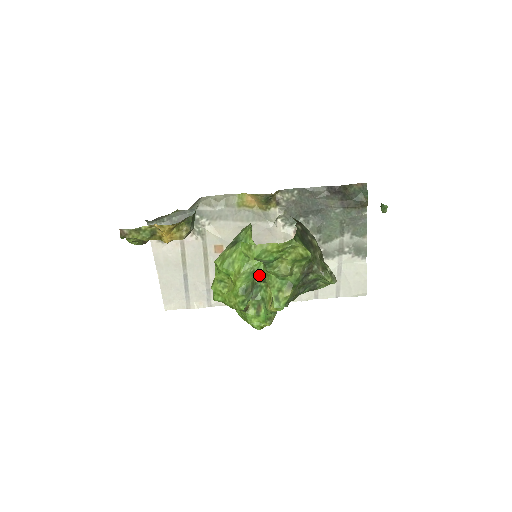
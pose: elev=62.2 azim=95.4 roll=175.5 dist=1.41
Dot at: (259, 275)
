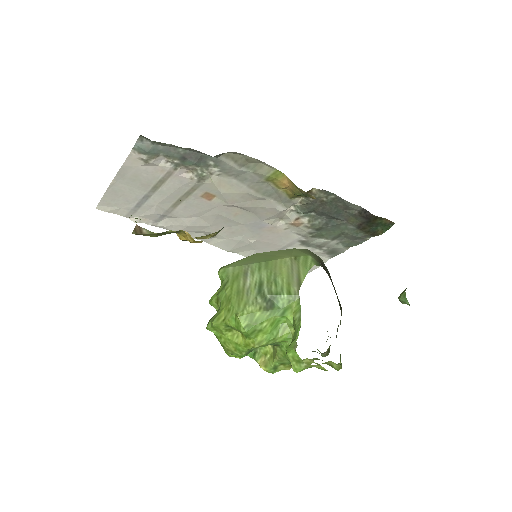
Dot at: (274, 345)
